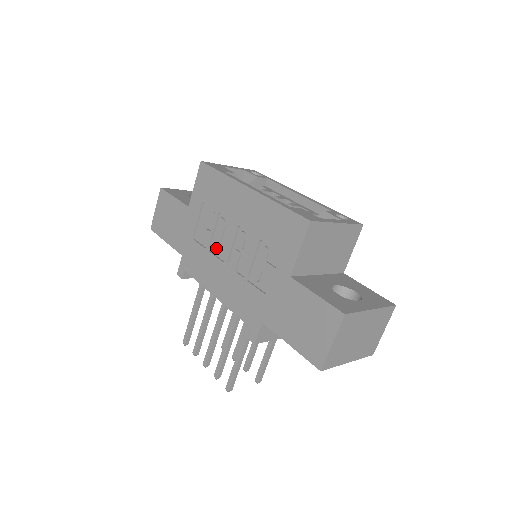
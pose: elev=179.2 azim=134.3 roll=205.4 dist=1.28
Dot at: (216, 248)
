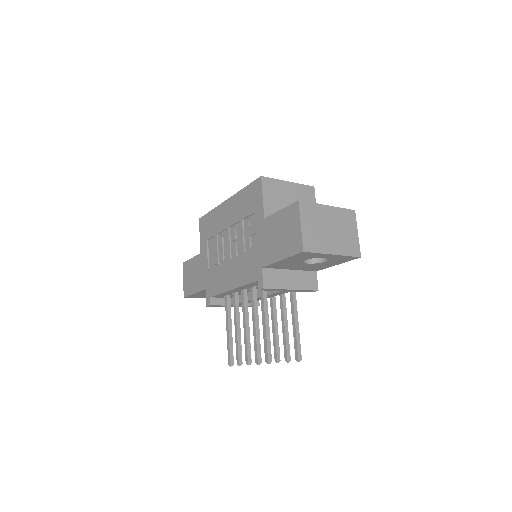
Dot at: (222, 257)
